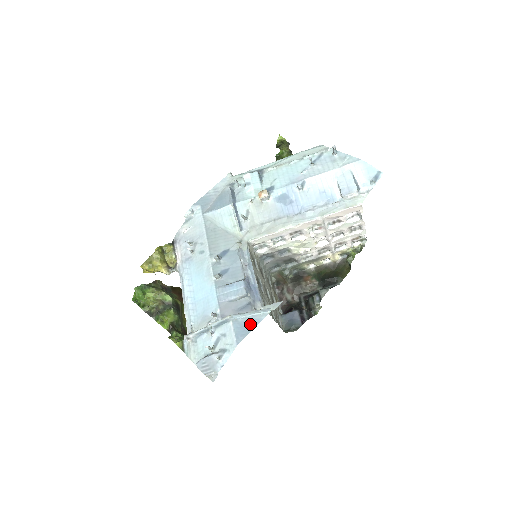
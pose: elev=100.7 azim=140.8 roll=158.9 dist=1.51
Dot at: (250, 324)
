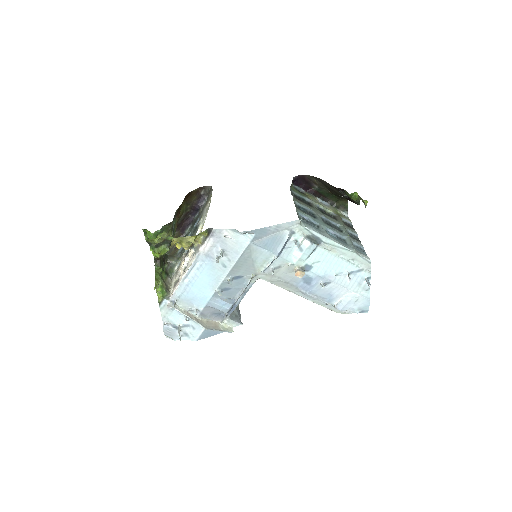
Dot at: (213, 333)
